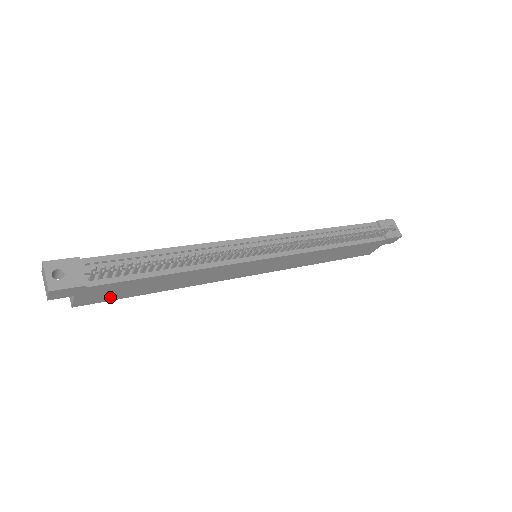
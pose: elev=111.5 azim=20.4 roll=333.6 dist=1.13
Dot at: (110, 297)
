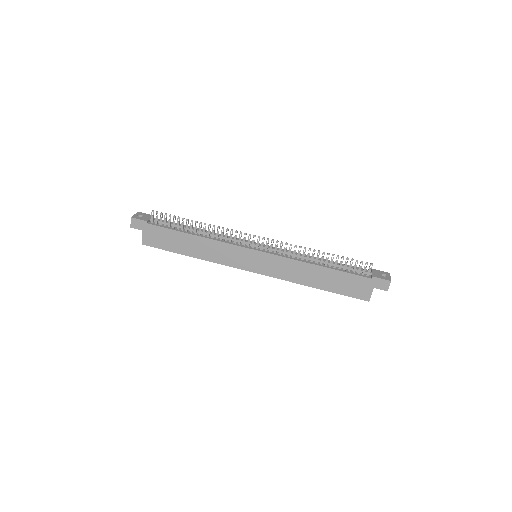
Dot at: (161, 245)
